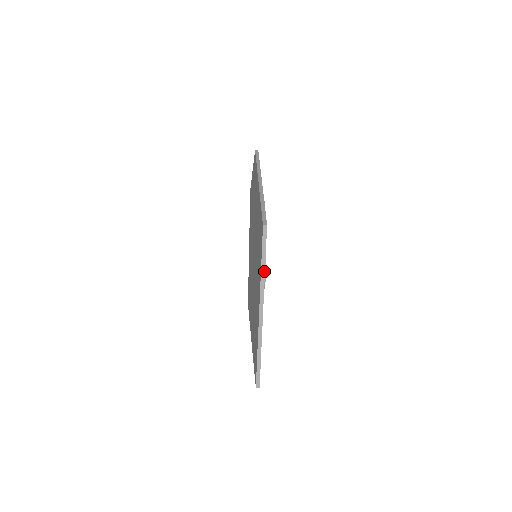
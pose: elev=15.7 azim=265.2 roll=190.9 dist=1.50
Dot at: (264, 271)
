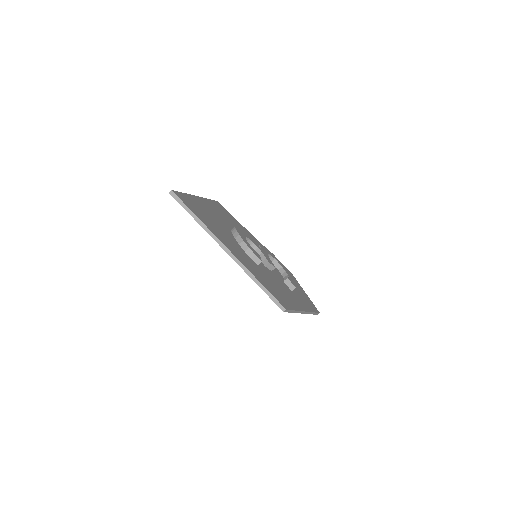
Dot at: (207, 199)
